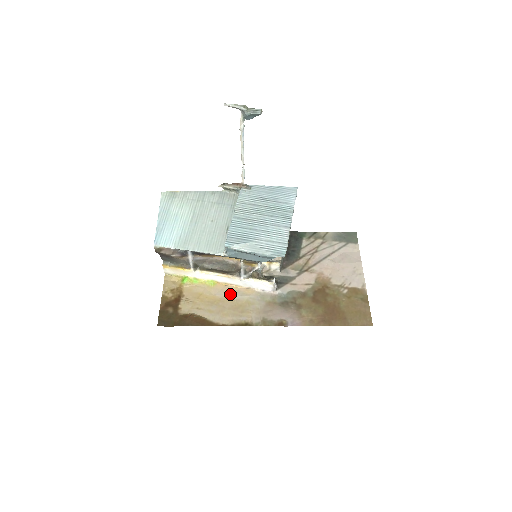
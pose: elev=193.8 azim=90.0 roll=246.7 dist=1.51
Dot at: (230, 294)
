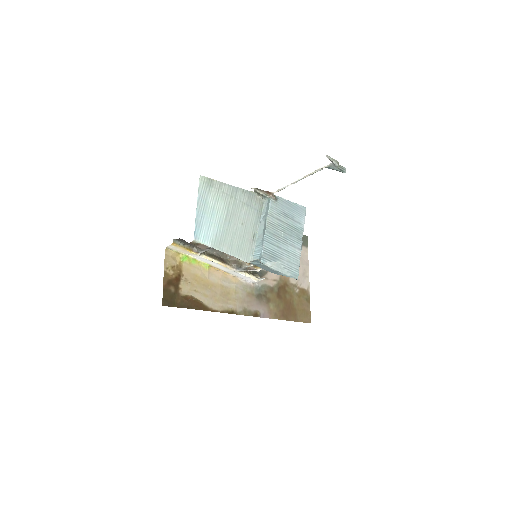
Dot at: (221, 280)
